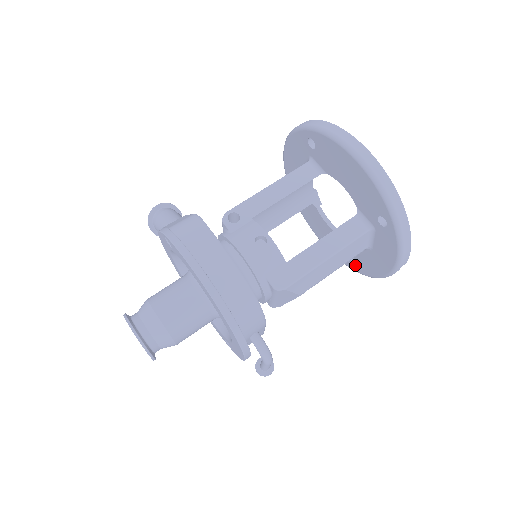
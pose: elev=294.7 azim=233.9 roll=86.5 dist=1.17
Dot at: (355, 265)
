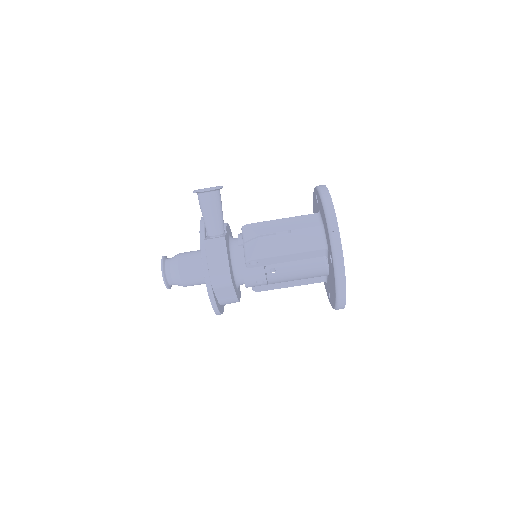
Dot at: occluded
